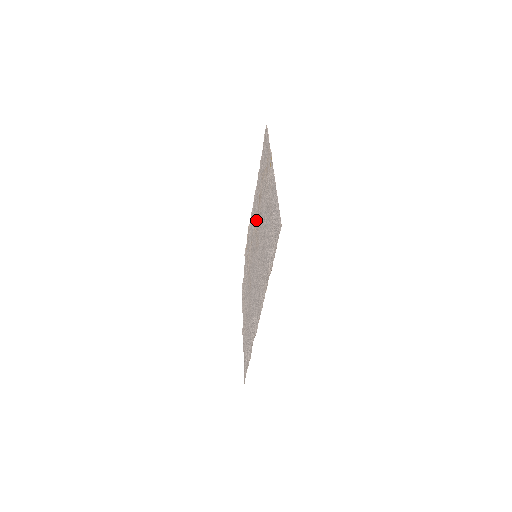
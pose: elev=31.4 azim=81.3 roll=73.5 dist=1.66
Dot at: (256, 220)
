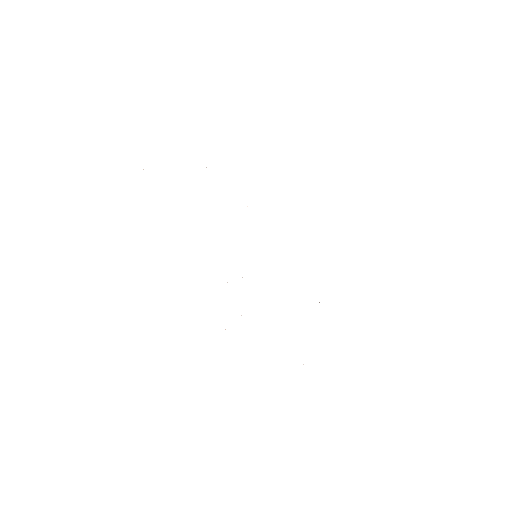
Dot at: occluded
